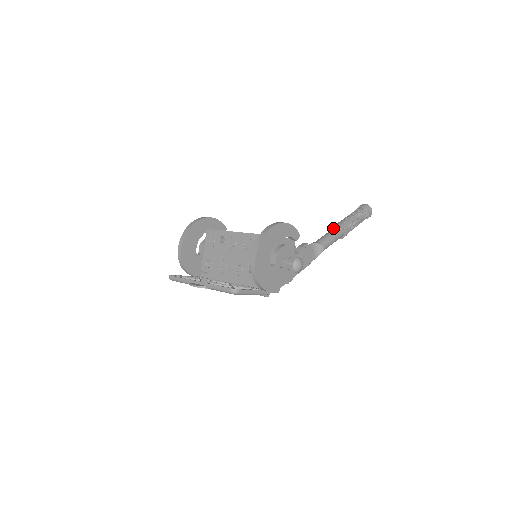
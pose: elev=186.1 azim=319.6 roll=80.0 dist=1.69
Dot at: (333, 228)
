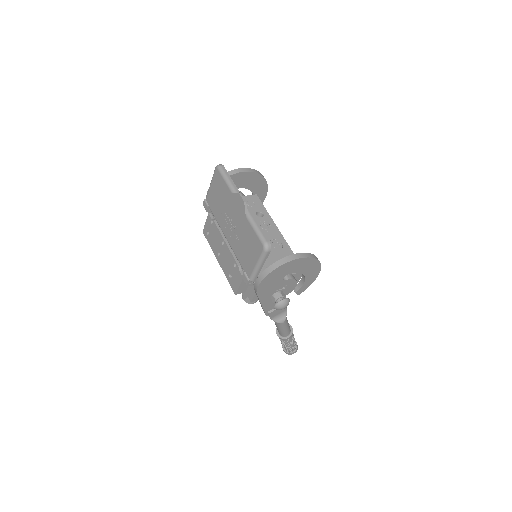
Dot at: occluded
